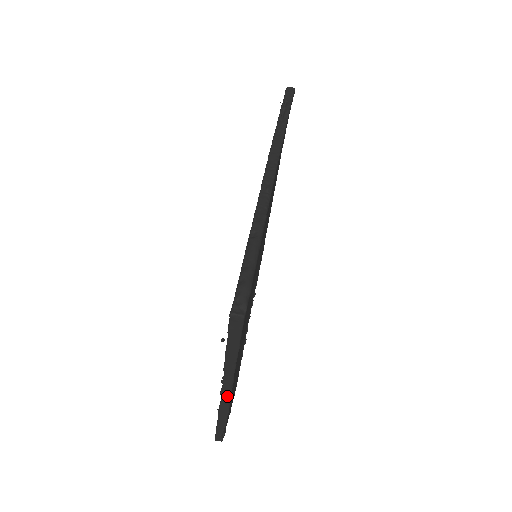
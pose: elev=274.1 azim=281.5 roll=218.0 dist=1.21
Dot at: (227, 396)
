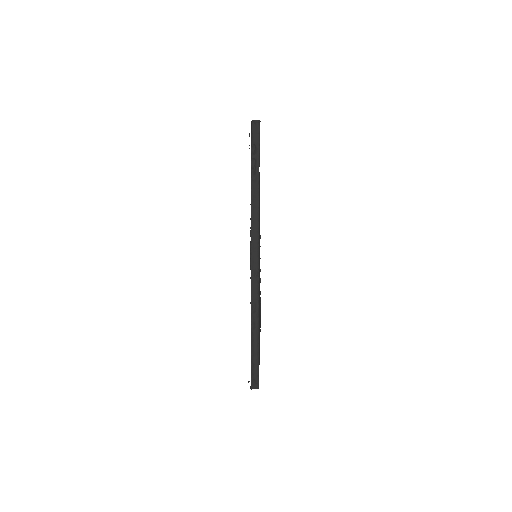
Dot at: occluded
